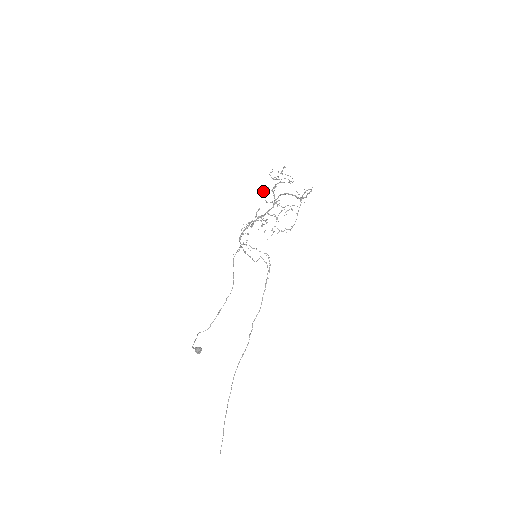
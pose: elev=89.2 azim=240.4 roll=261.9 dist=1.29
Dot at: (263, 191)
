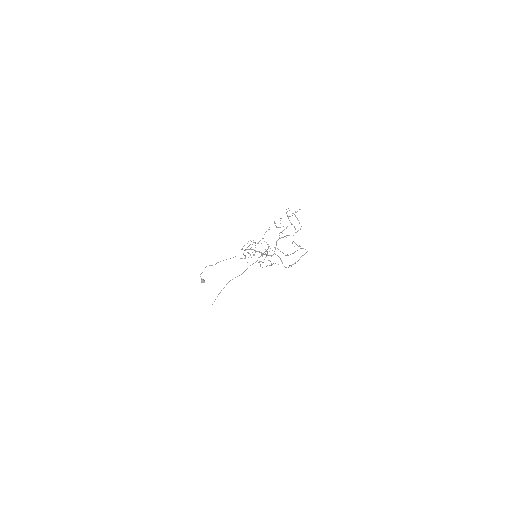
Dot at: (275, 223)
